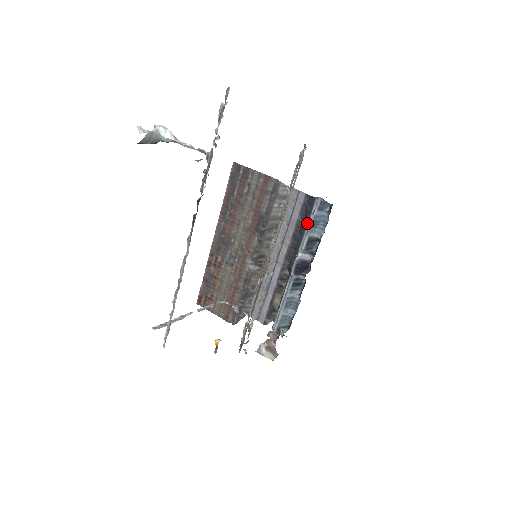
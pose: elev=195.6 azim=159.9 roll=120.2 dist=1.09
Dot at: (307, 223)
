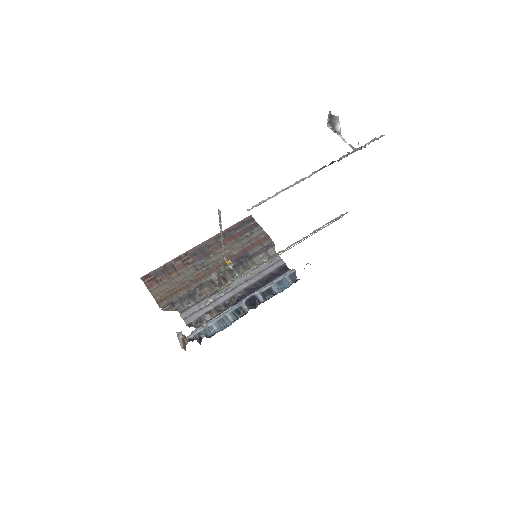
Dot at: (274, 279)
